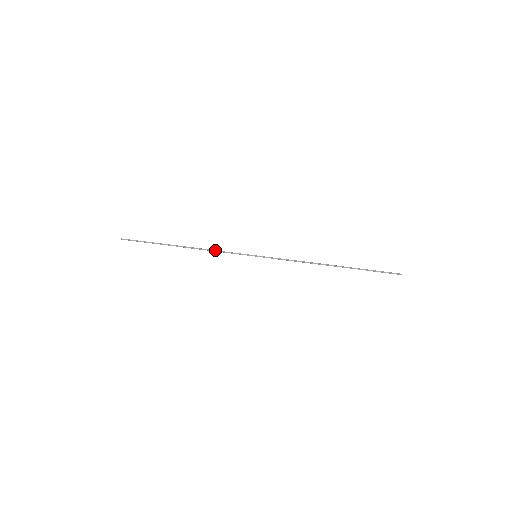
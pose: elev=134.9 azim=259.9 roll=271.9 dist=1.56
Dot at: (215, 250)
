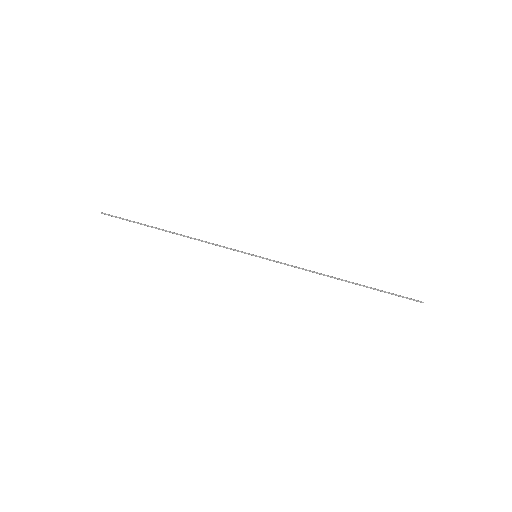
Dot at: (209, 242)
